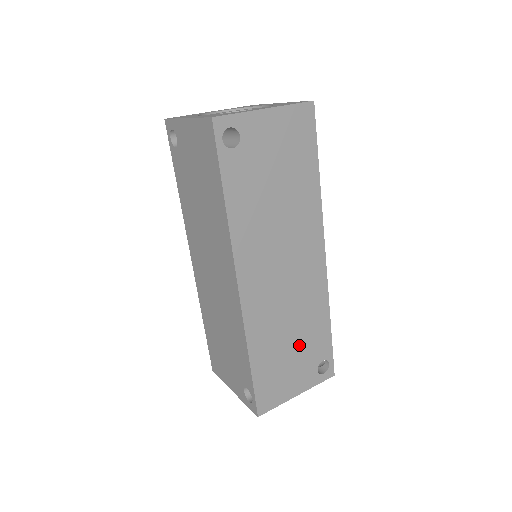
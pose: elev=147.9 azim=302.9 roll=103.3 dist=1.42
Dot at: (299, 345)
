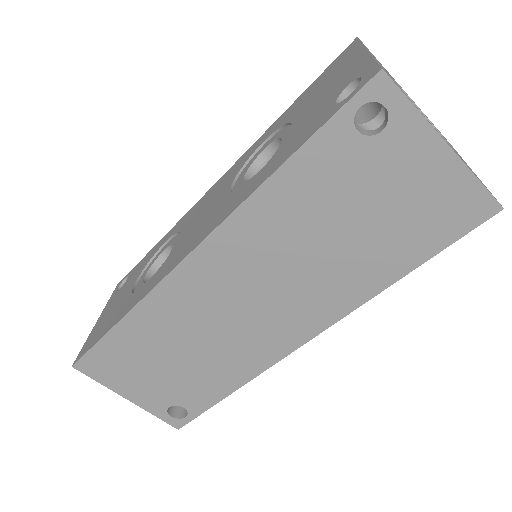
Dot at: occluded
